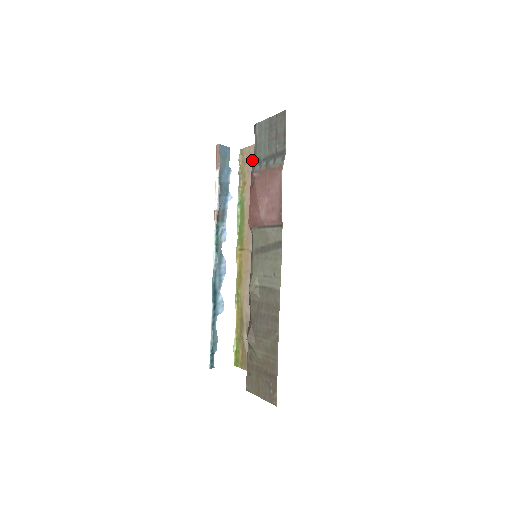
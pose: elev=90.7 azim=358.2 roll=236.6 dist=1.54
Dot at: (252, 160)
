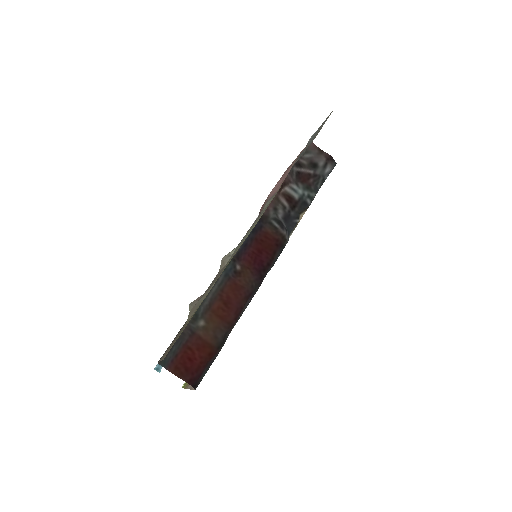
Dot at: occluded
